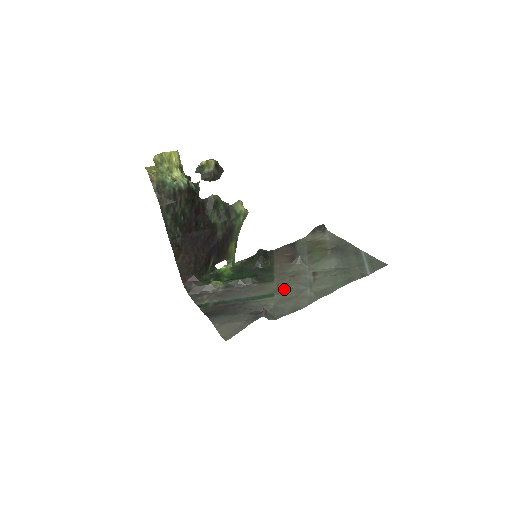
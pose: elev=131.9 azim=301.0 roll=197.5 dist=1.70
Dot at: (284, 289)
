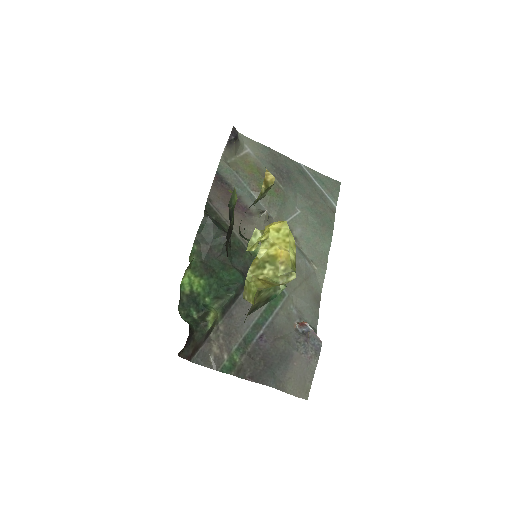
Dot at: occluded
